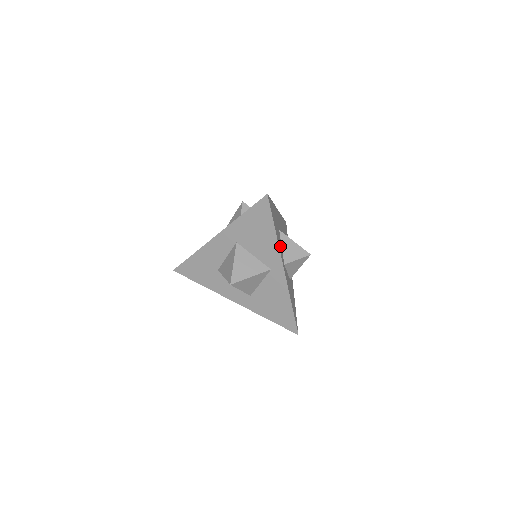
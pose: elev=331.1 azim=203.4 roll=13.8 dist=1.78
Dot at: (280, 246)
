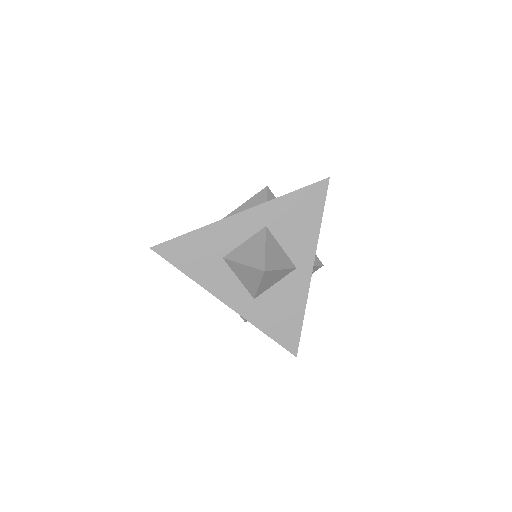
Dot at: occluded
